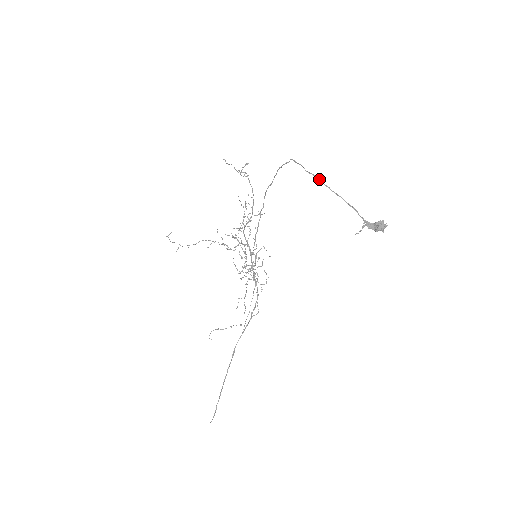
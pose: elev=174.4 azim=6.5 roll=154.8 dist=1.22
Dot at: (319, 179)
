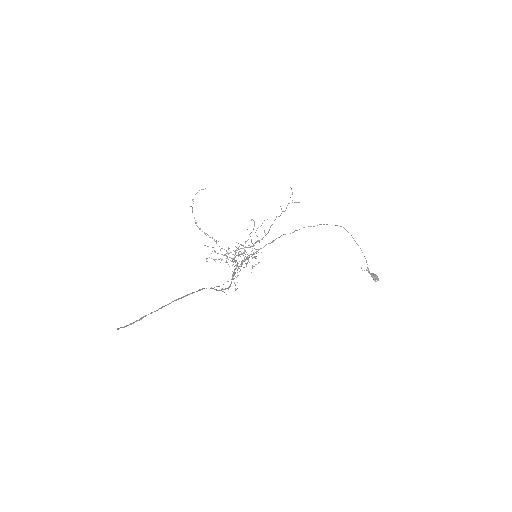
Dot at: (348, 232)
